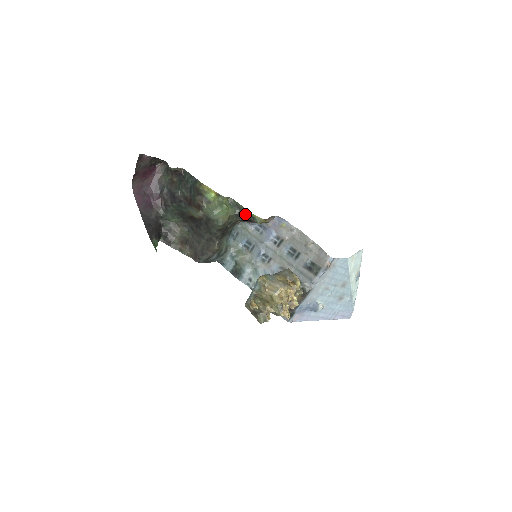
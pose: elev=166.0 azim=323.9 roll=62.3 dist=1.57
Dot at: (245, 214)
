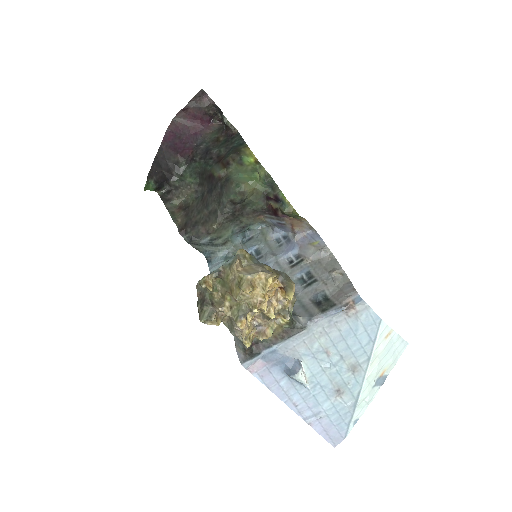
Dot at: (275, 195)
